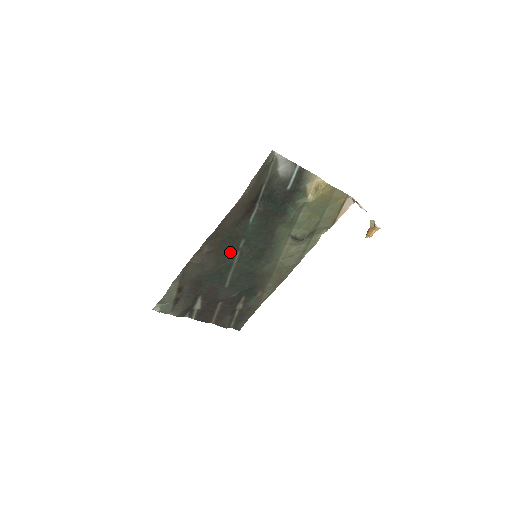
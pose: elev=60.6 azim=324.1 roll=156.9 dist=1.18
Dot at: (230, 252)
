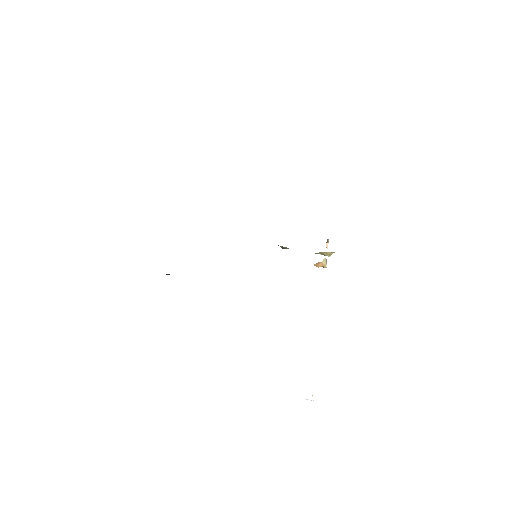
Dot at: occluded
